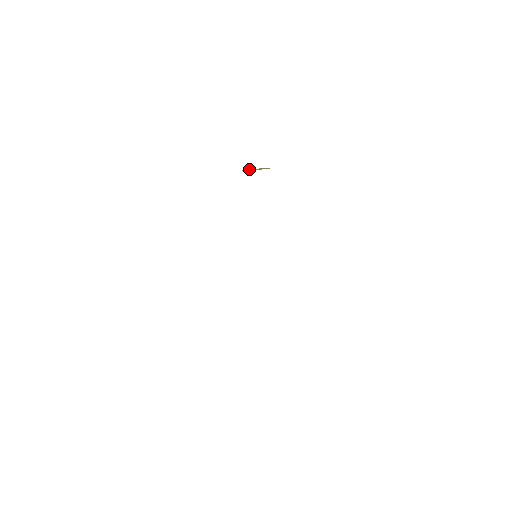
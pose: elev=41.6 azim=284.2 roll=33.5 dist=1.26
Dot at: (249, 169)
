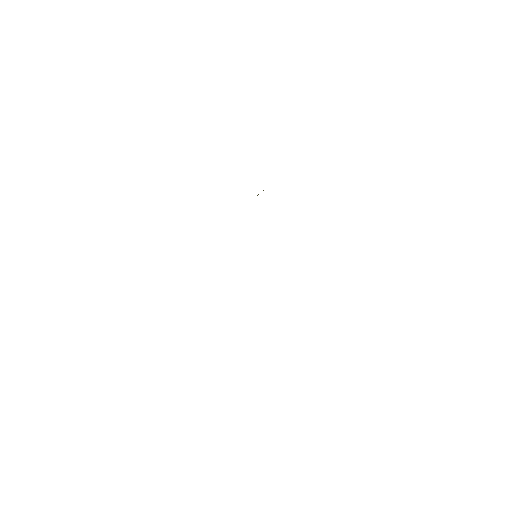
Dot at: occluded
